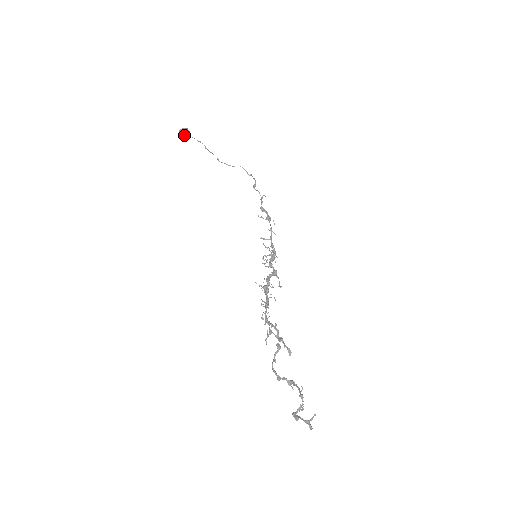
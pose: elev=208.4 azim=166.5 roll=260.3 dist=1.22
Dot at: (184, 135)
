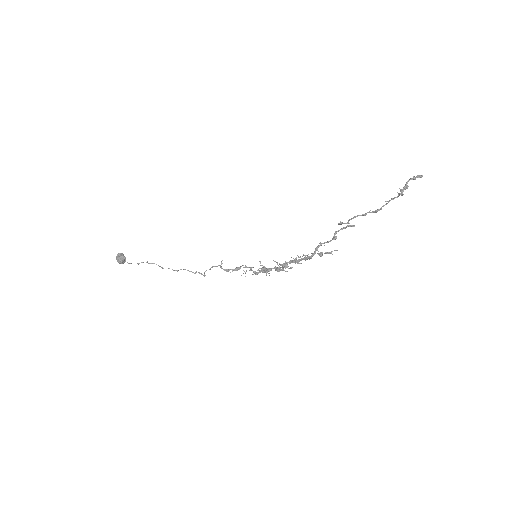
Dot at: (123, 257)
